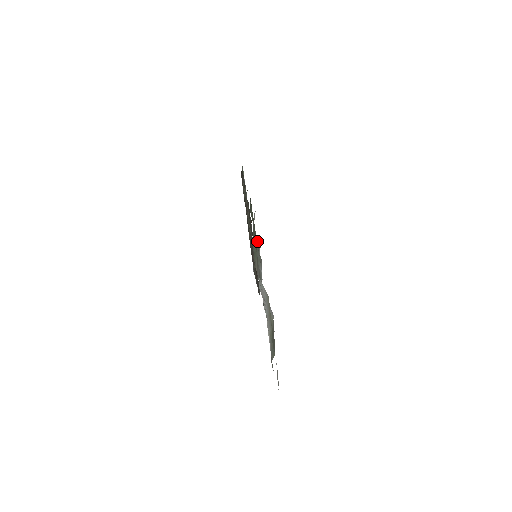
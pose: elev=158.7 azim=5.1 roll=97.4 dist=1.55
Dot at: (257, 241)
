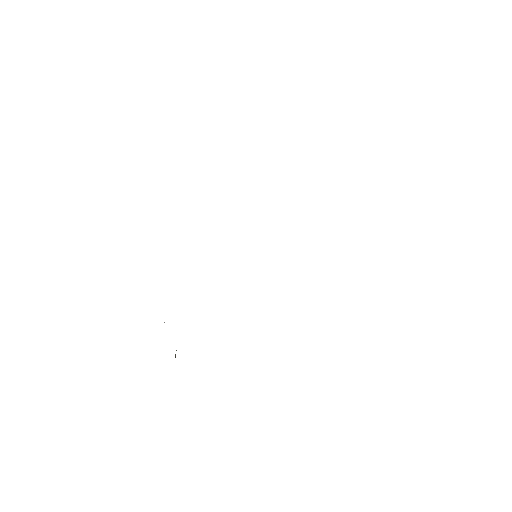
Dot at: occluded
